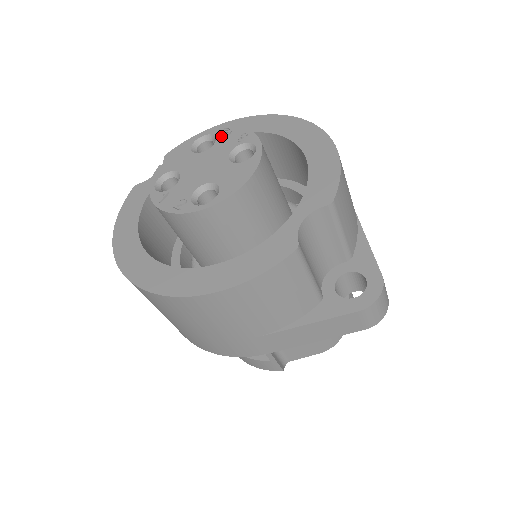
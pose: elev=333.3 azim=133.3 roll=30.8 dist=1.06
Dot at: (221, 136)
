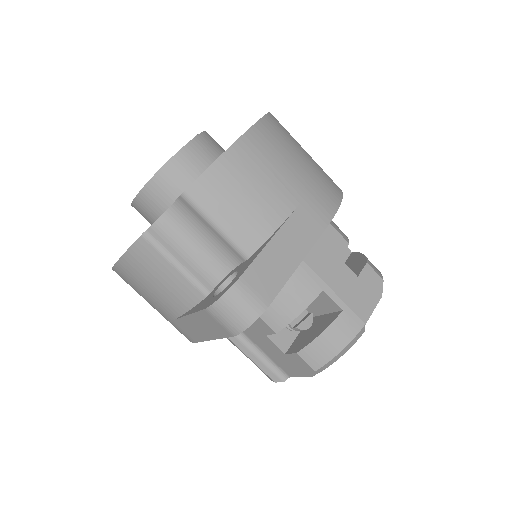
Dot at: occluded
